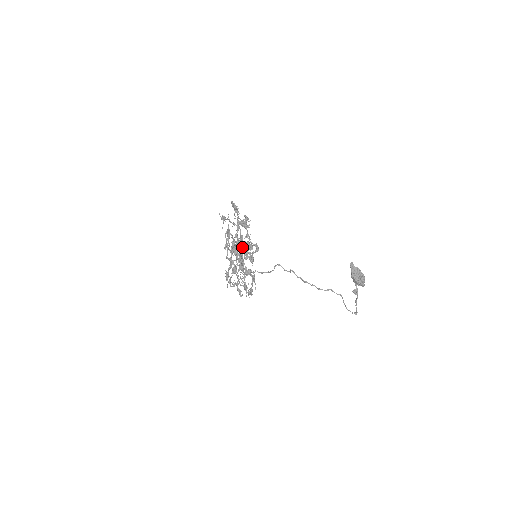
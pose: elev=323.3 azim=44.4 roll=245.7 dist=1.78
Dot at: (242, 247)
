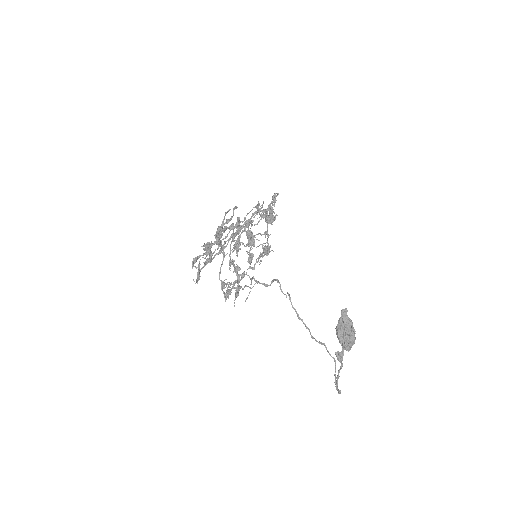
Dot at: occluded
